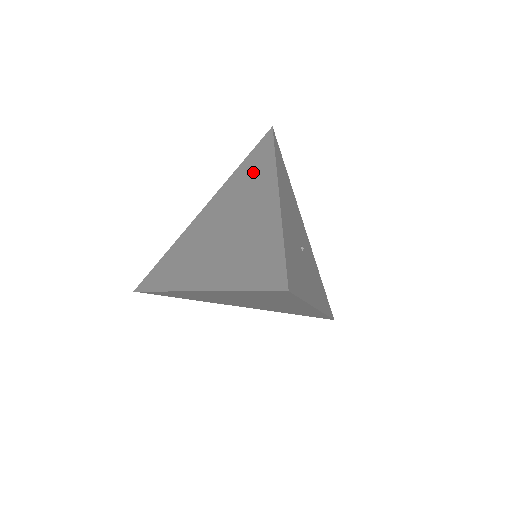
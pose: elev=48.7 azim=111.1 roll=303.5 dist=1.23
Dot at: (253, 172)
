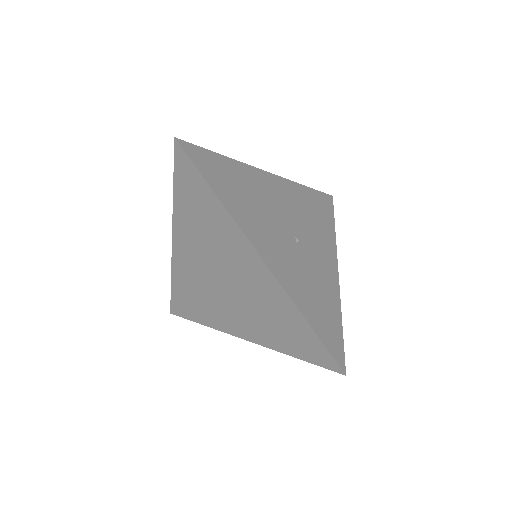
Dot at: (203, 214)
